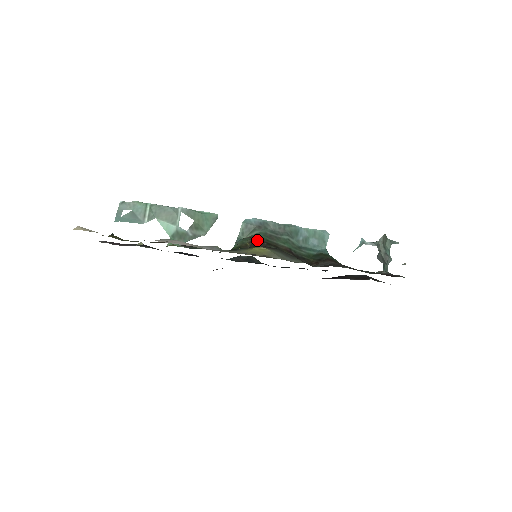
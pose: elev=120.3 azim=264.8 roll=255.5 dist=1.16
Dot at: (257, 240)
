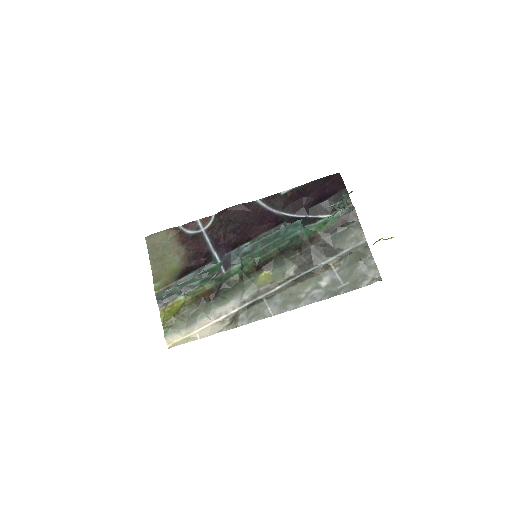
Dot at: (259, 266)
